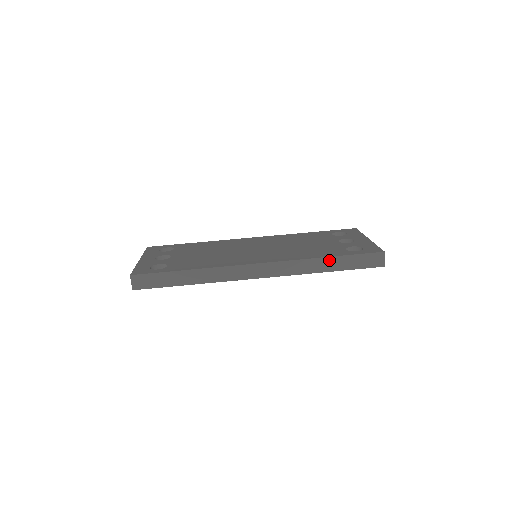
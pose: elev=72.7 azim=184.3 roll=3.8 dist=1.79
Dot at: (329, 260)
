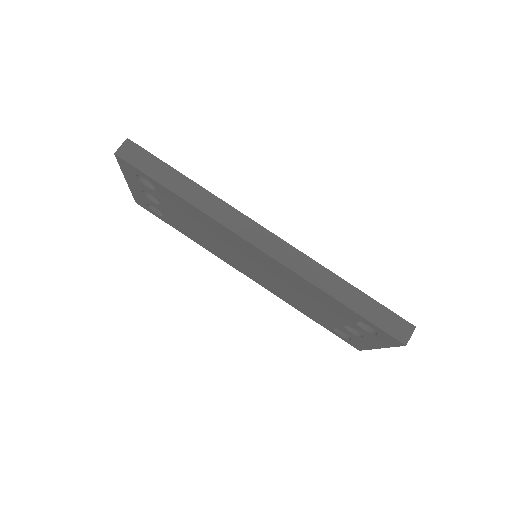
Dot at: (348, 287)
